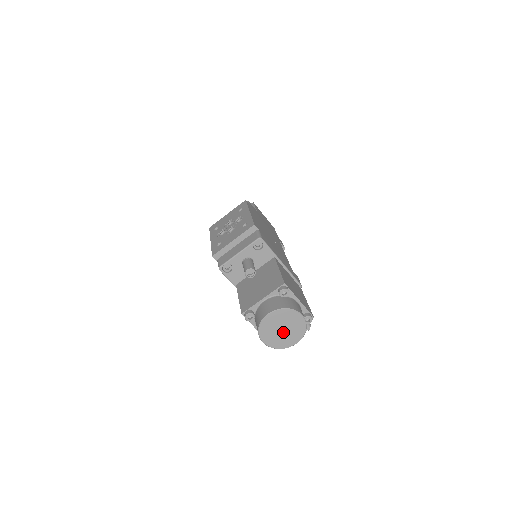
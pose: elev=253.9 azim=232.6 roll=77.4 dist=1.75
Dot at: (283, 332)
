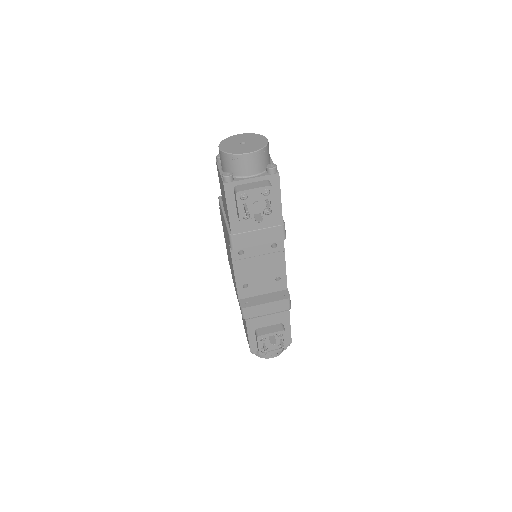
Dot at: (242, 145)
